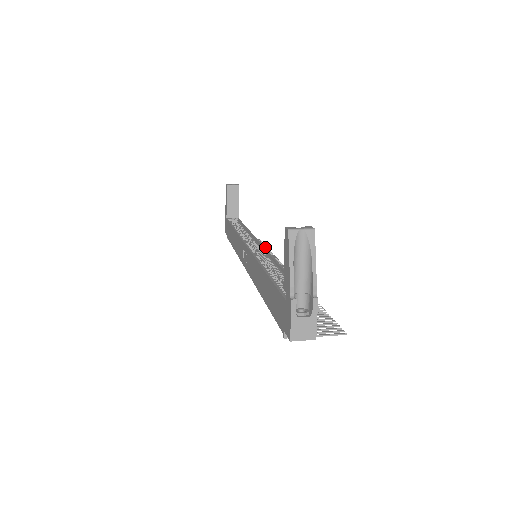
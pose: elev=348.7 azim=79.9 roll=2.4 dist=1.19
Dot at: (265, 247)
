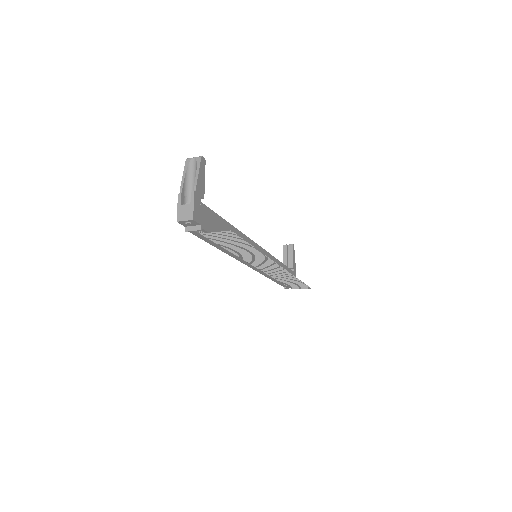
Dot at: (301, 282)
